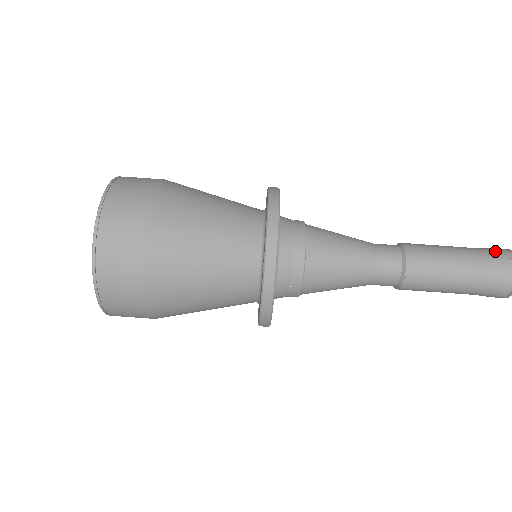
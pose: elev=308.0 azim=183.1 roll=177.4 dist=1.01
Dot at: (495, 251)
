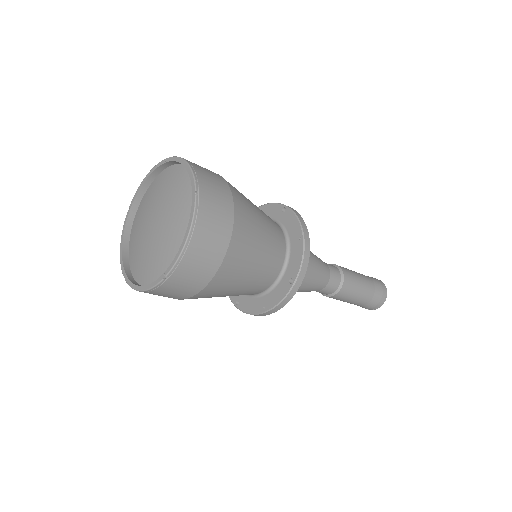
Dot at: (378, 282)
